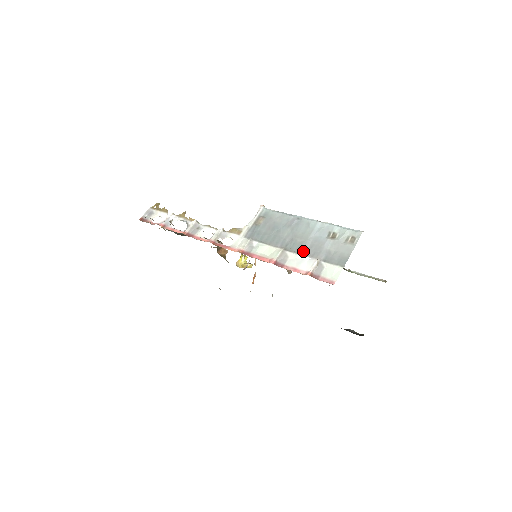
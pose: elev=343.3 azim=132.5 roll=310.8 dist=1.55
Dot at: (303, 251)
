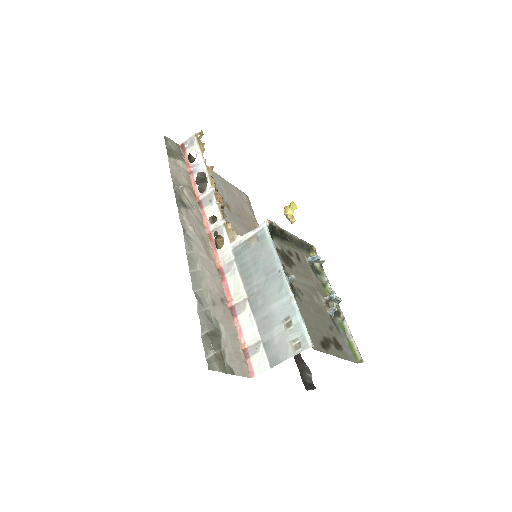
Dot at: (258, 316)
